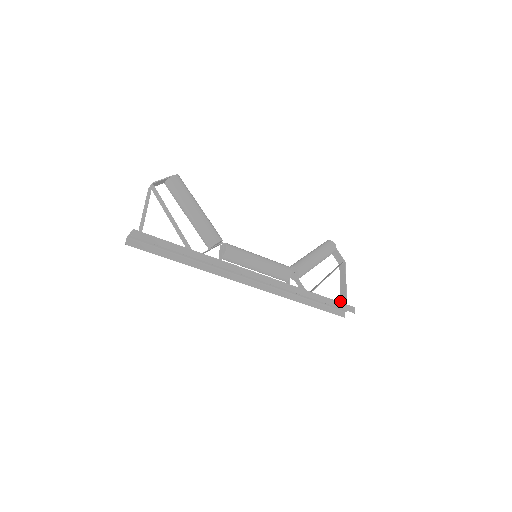
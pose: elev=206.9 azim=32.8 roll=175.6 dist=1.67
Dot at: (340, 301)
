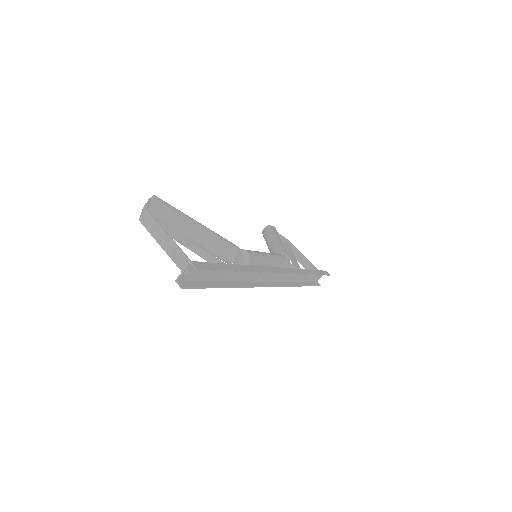
Dot at: occluded
